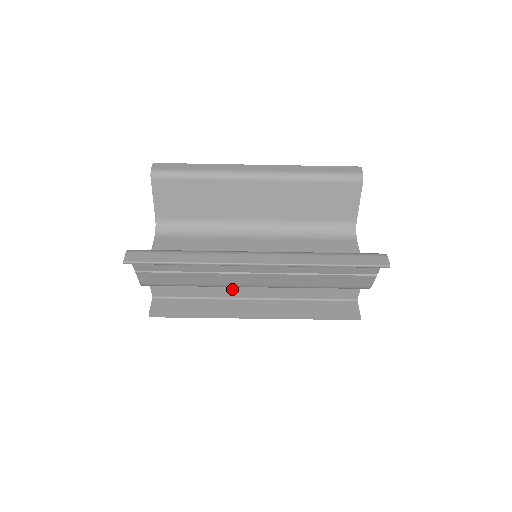
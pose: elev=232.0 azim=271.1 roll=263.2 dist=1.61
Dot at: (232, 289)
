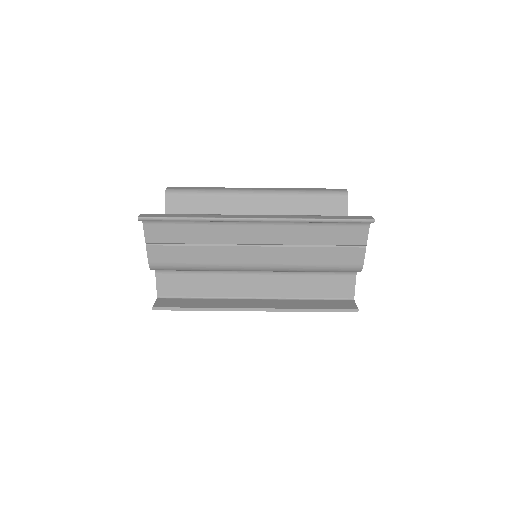
Dot at: (233, 286)
